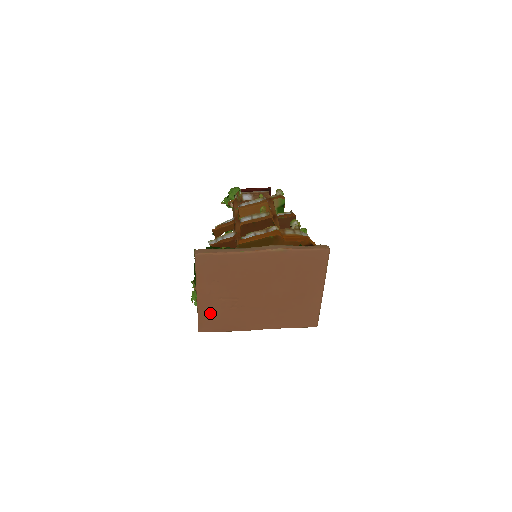
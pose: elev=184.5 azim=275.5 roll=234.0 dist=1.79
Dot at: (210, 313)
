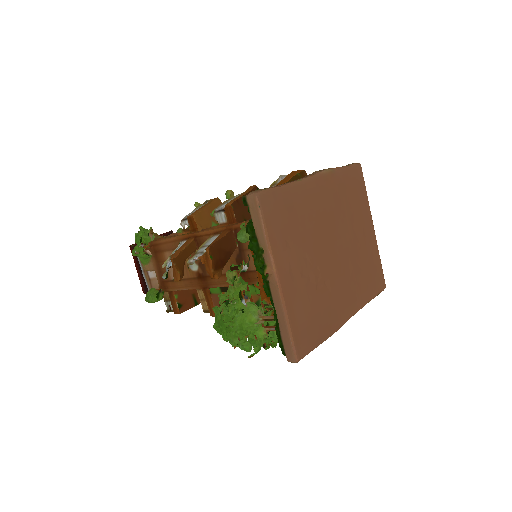
Dot at: (299, 311)
